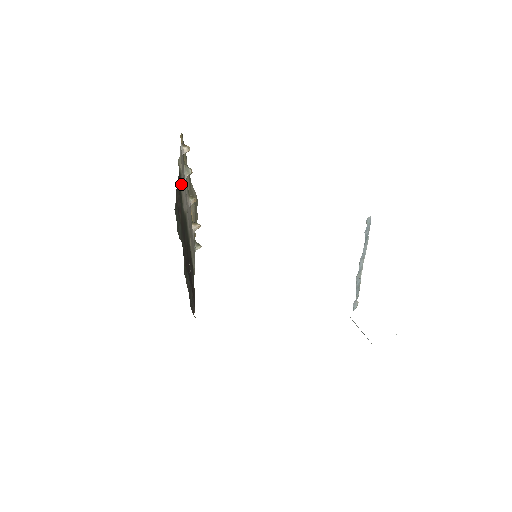
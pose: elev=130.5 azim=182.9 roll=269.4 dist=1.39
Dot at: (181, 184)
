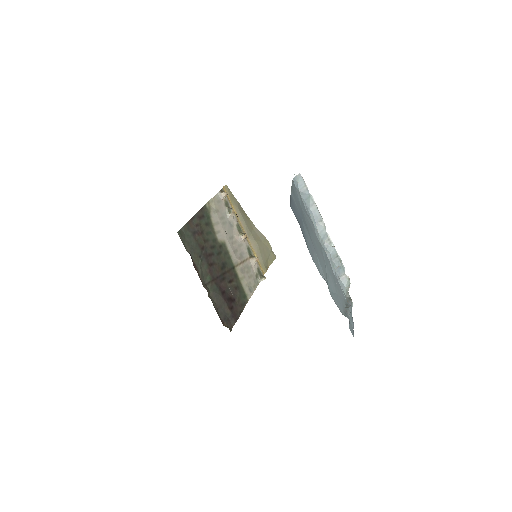
Dot at: (212, 218)
